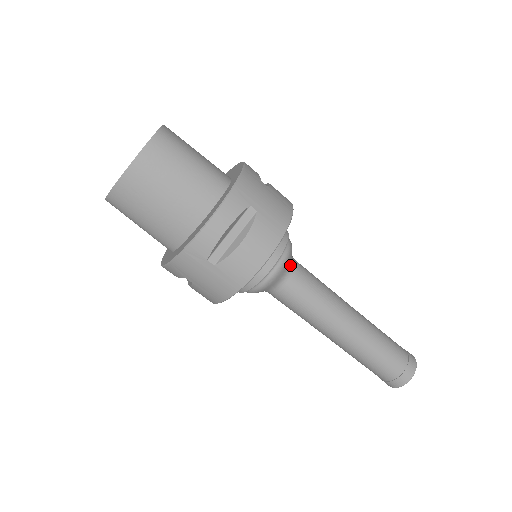
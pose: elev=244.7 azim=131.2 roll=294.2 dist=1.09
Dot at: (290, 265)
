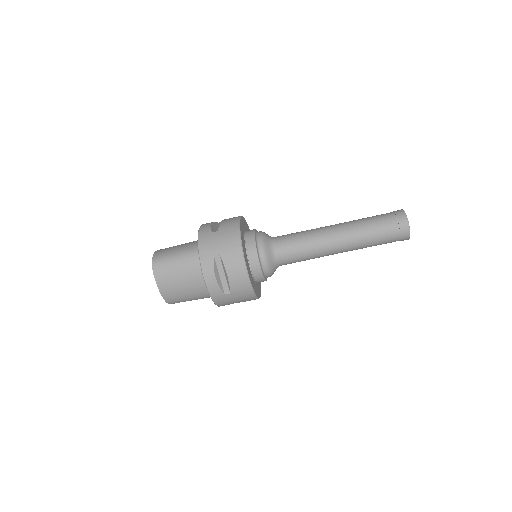
Dot at: (271, 247)
